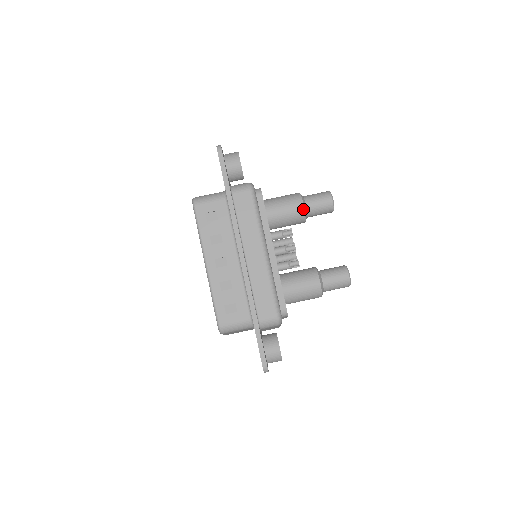
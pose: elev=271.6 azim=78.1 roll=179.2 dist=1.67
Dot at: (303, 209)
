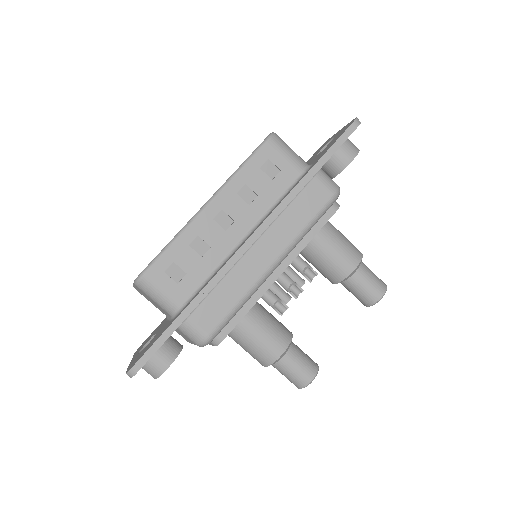
Dot at: (351, 271)
